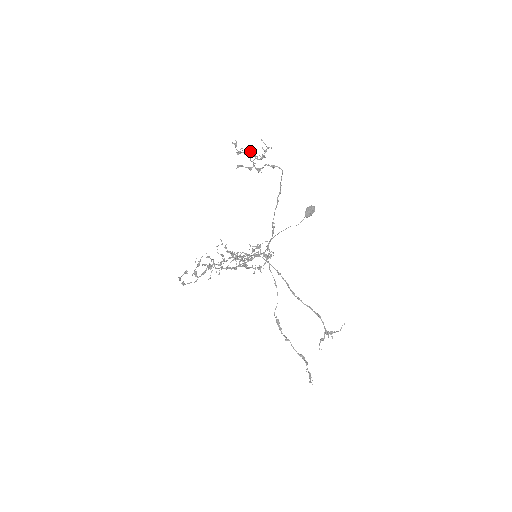
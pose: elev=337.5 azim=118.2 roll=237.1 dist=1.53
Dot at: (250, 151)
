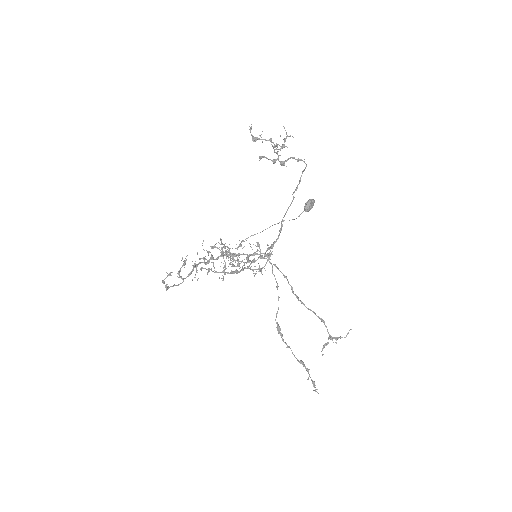
Dot at: (270, 139)
